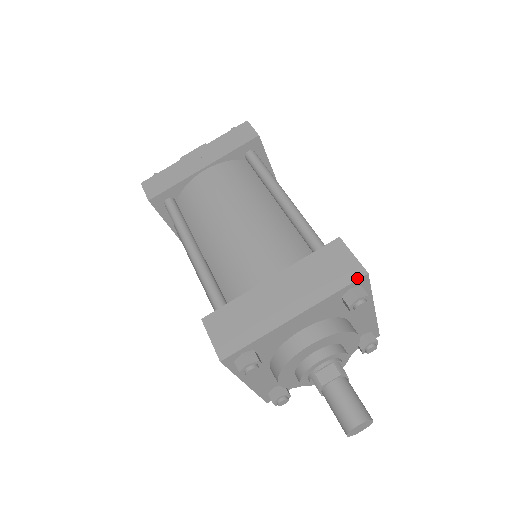
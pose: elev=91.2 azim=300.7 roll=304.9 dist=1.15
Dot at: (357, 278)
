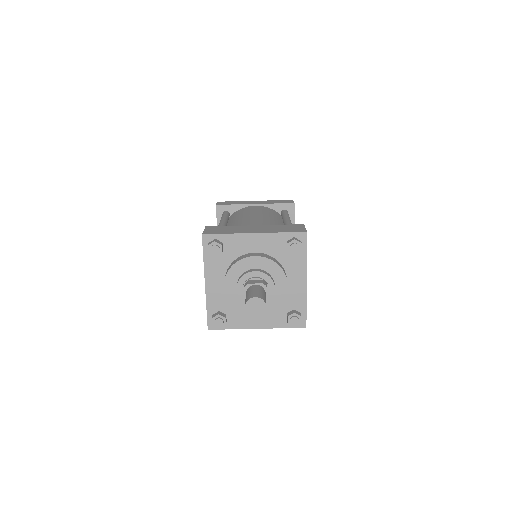
Dot at: (300, 231)
